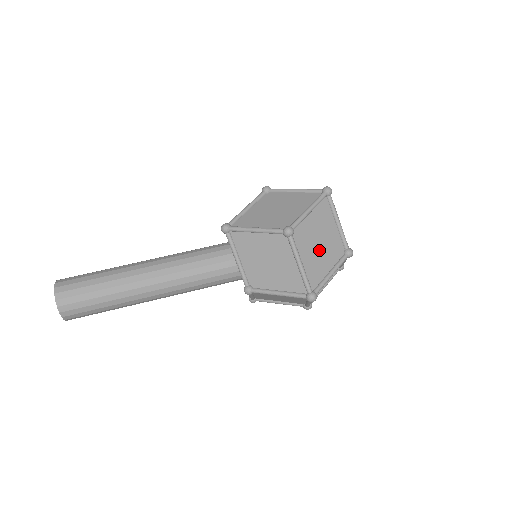
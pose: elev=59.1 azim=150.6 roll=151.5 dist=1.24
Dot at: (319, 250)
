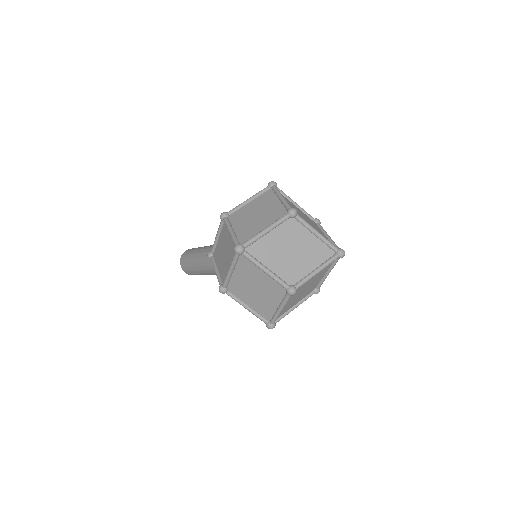
Dot at: (259, 294)
